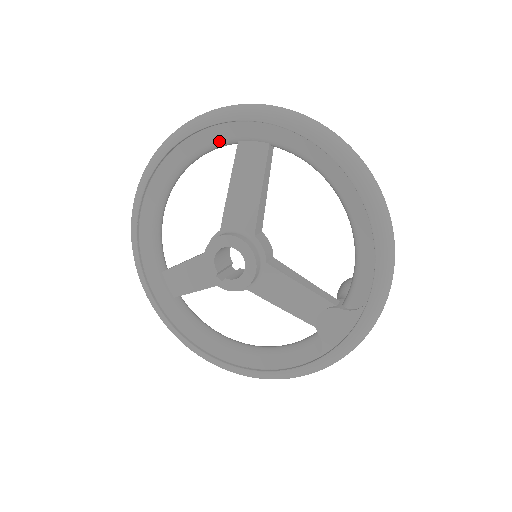
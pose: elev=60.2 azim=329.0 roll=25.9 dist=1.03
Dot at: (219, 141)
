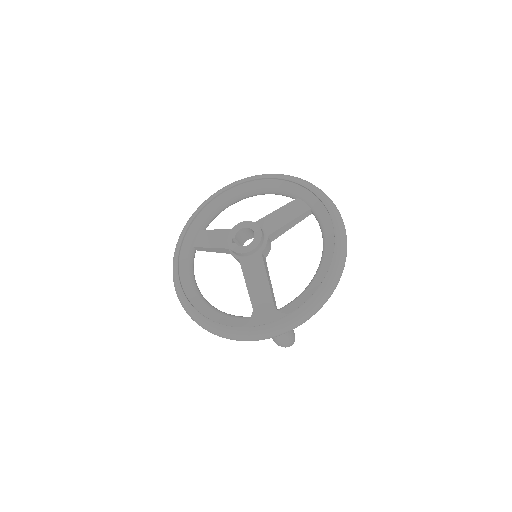
Dot at: (289, 191)
